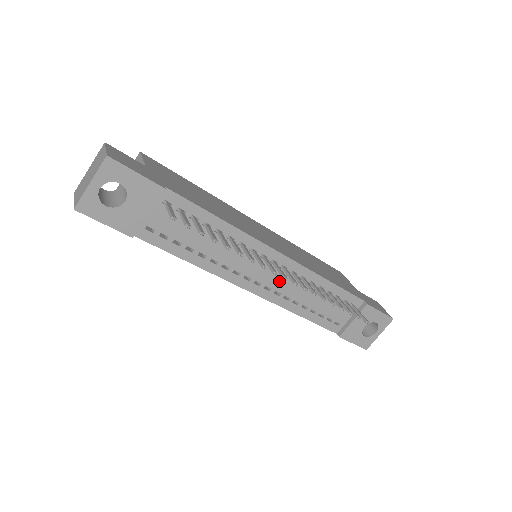
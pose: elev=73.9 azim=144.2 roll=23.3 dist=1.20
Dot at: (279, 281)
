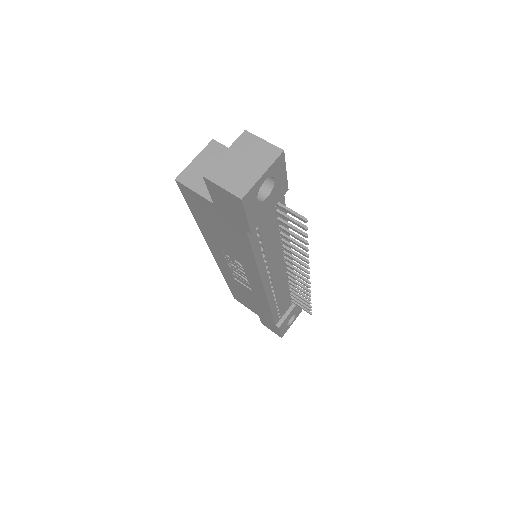
Dot at: (279, 280)
